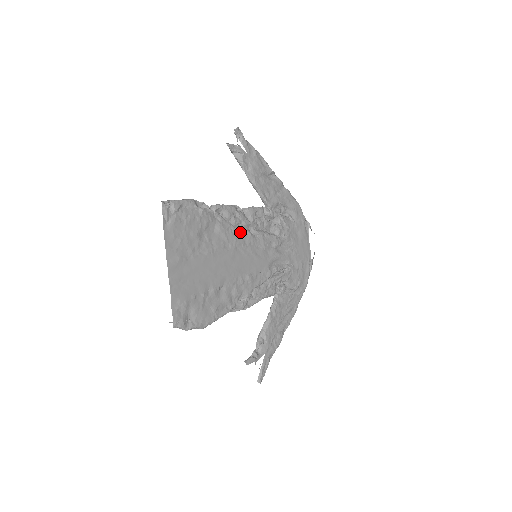
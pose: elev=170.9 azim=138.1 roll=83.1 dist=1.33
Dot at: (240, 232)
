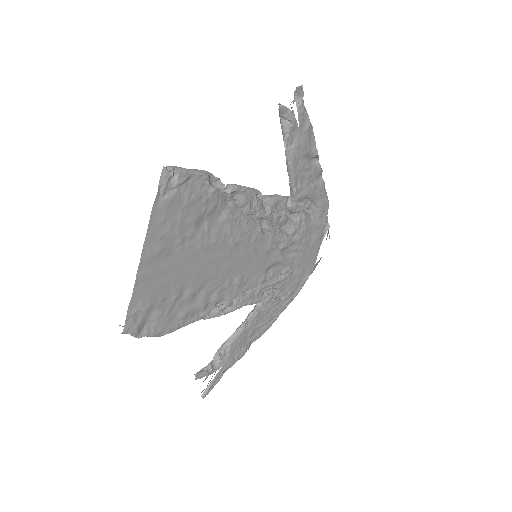
Dot at: (249, 225)
